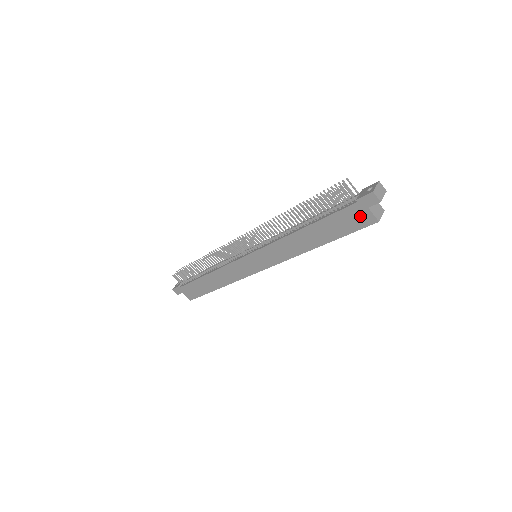
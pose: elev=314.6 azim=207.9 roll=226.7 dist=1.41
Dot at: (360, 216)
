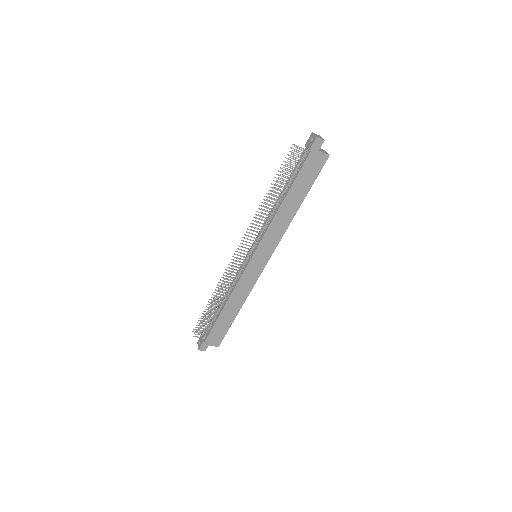
Dot at: (317, 161)
